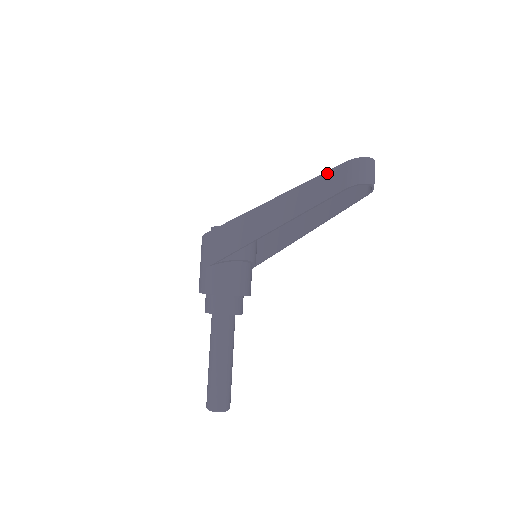
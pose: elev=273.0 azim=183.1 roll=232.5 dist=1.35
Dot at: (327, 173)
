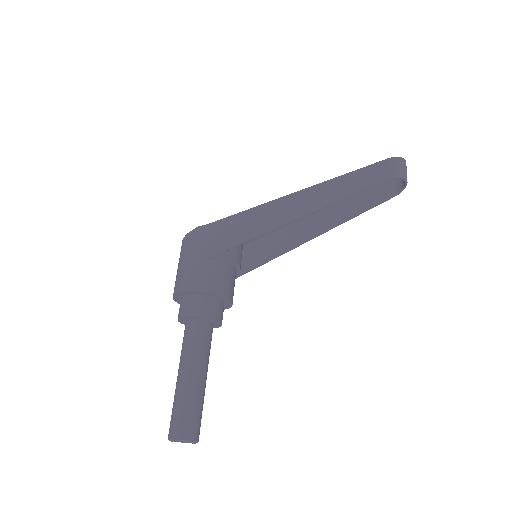
Dot at: (367, 167)
